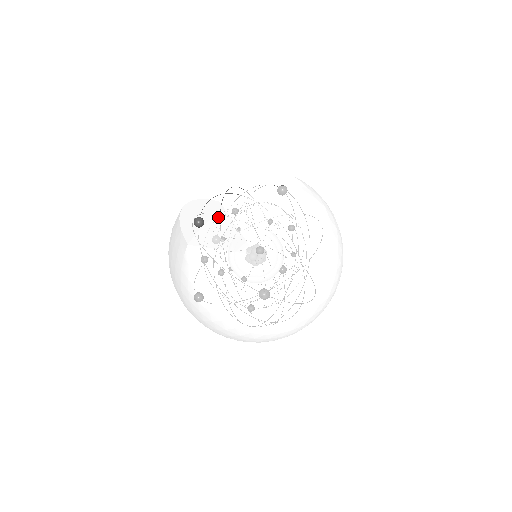
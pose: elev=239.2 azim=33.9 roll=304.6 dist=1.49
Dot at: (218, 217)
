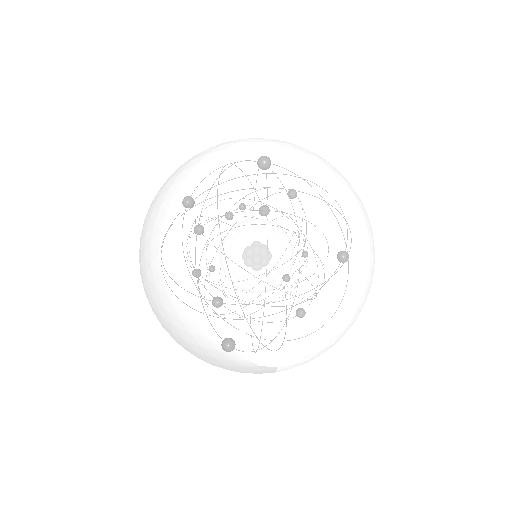
Dot at: occluded
